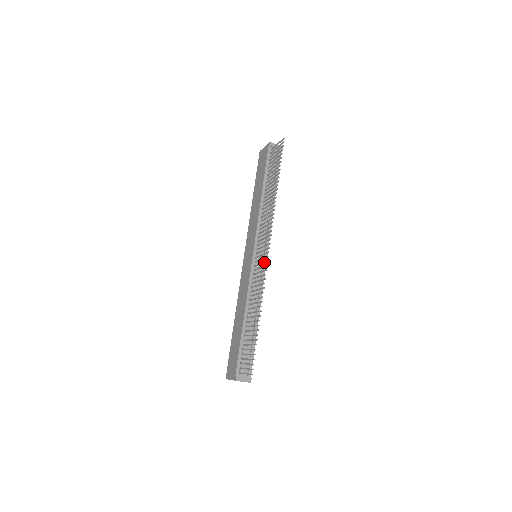
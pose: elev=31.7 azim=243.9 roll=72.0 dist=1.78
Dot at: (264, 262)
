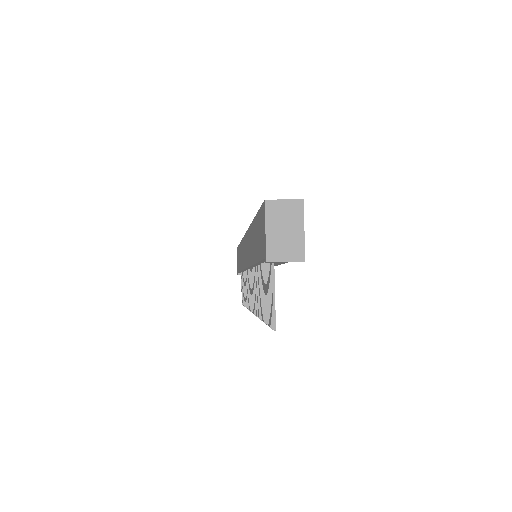
Dot at: (249, 302)
